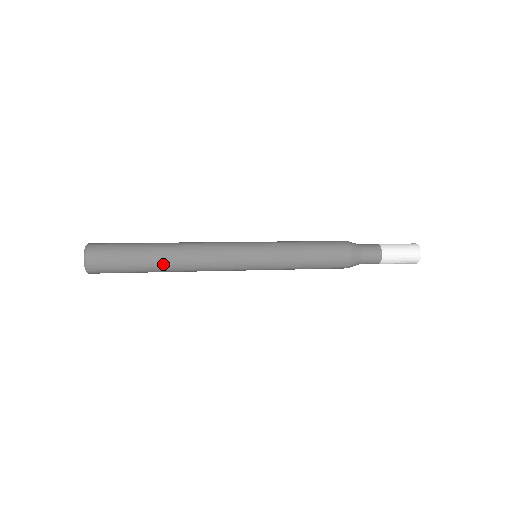
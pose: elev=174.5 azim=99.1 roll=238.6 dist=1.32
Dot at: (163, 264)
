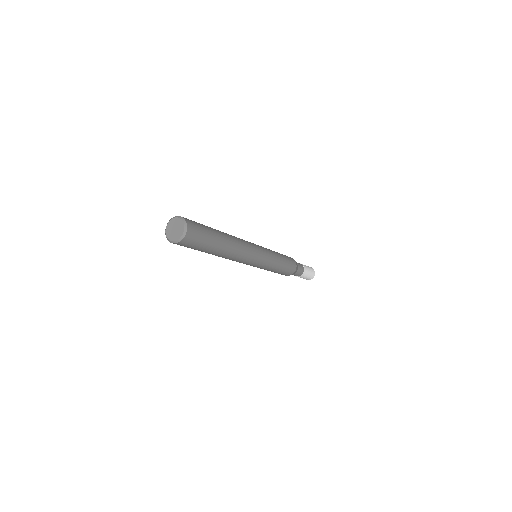
Dot at: (226, 241)
